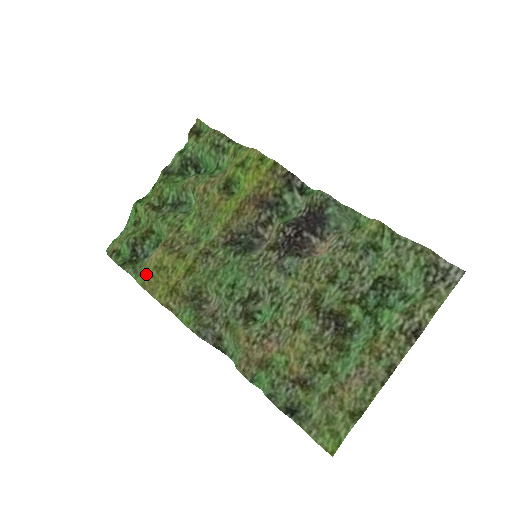
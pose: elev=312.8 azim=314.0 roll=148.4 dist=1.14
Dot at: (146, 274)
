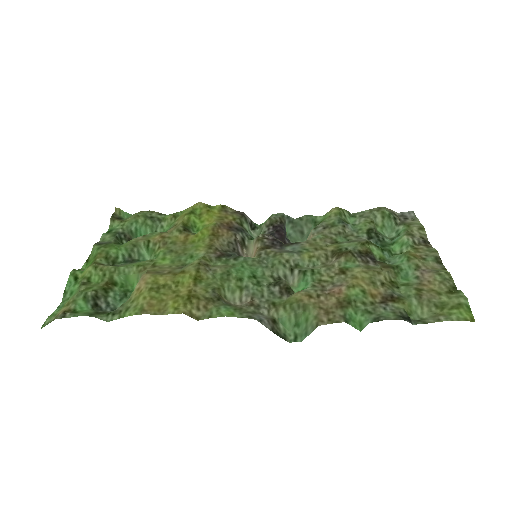
Dot at: (140, 300)
